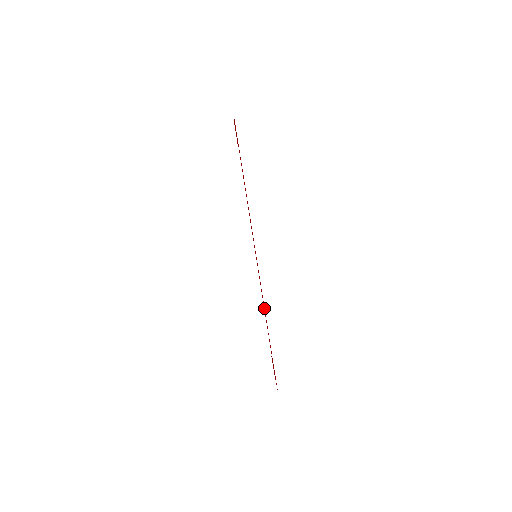
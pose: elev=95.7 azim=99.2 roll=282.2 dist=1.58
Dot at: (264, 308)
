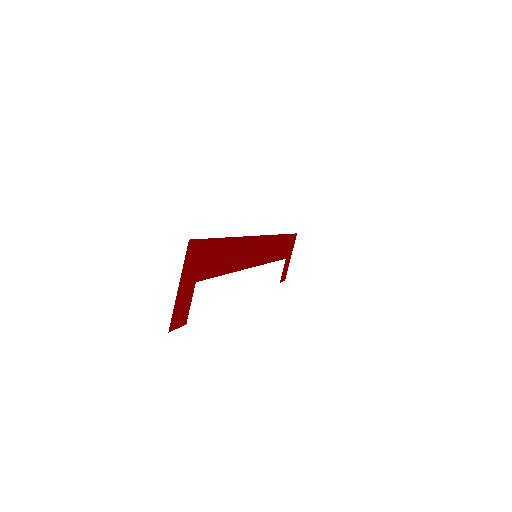
Dot at: (237, 250)
